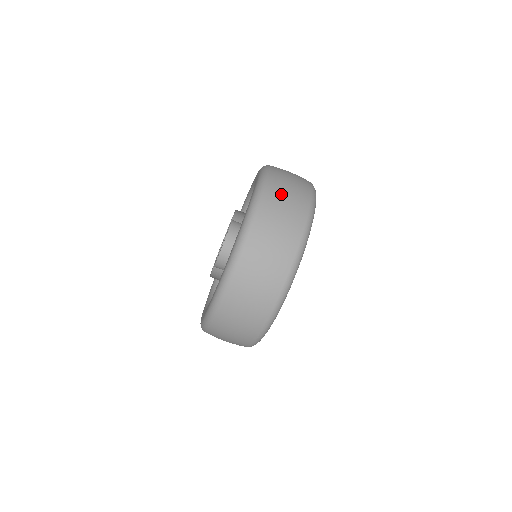
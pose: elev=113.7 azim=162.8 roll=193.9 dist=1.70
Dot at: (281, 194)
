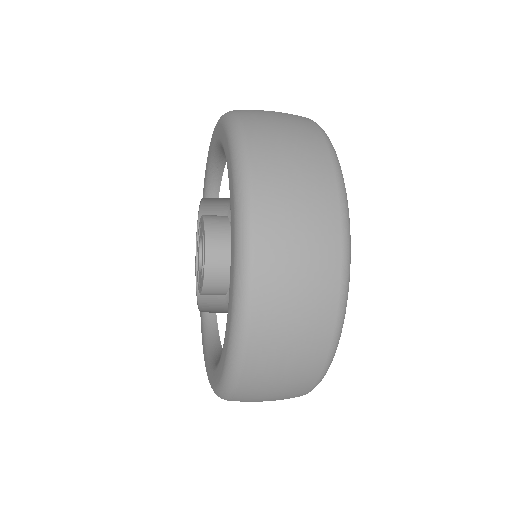
Dot at: (277, 144)
